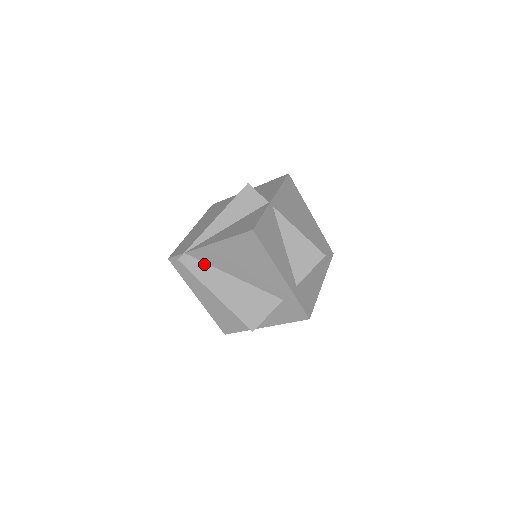
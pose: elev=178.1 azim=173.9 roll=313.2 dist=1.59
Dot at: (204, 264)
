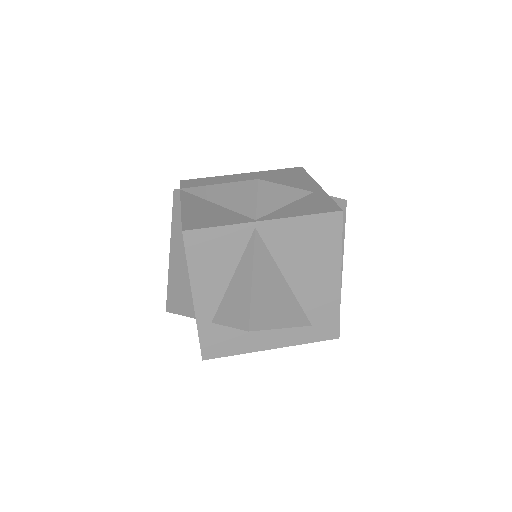
Dot at: occluded
